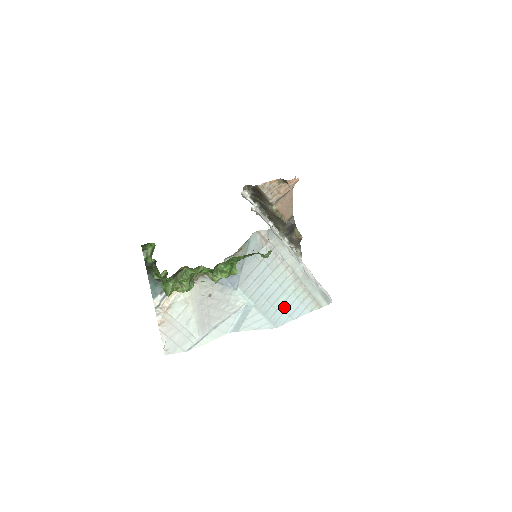
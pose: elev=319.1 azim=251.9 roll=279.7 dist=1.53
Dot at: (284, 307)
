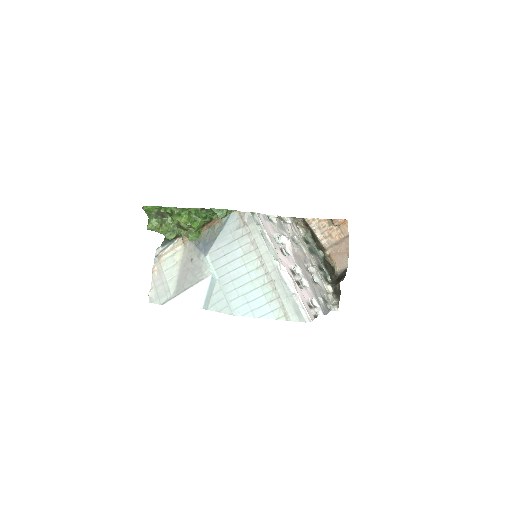
Dot at: (248, 298)
